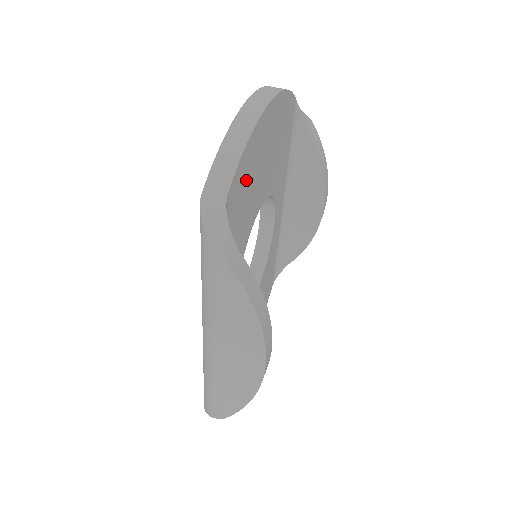
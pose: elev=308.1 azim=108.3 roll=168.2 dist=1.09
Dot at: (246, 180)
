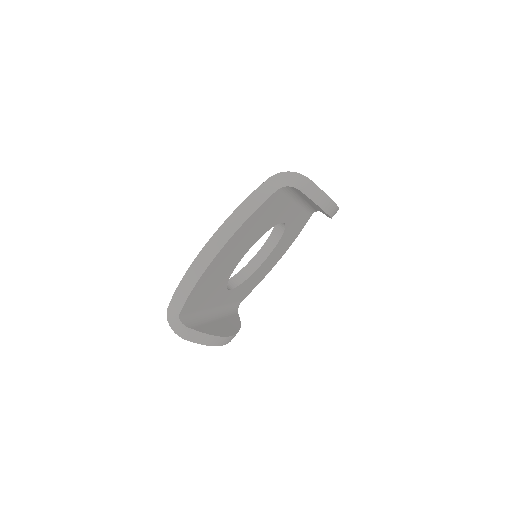
Dot at: (203, 288)
